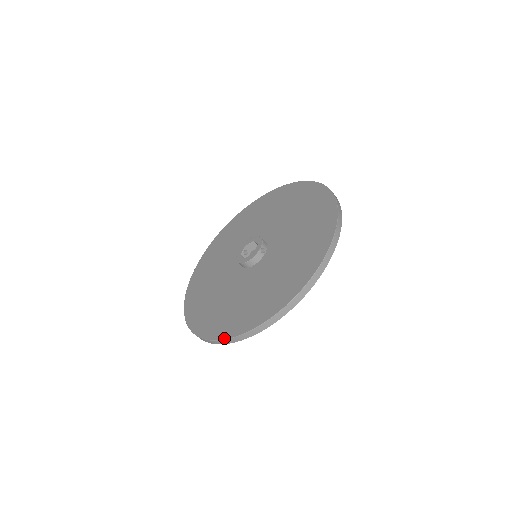
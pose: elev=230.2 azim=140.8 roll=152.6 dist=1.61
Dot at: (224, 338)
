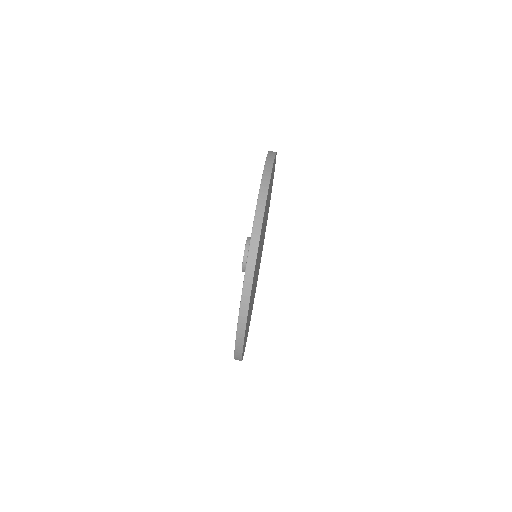
Dot at: (250, 239)
